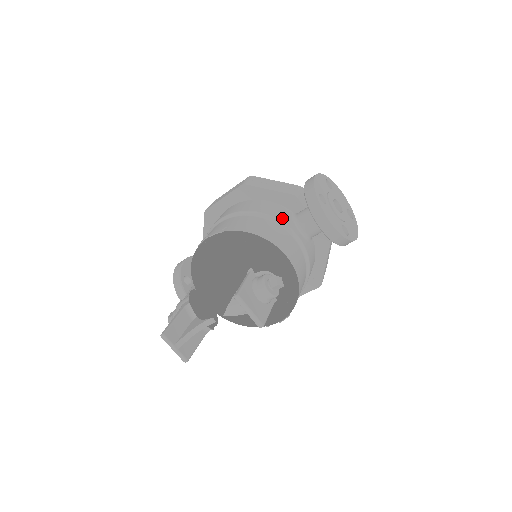
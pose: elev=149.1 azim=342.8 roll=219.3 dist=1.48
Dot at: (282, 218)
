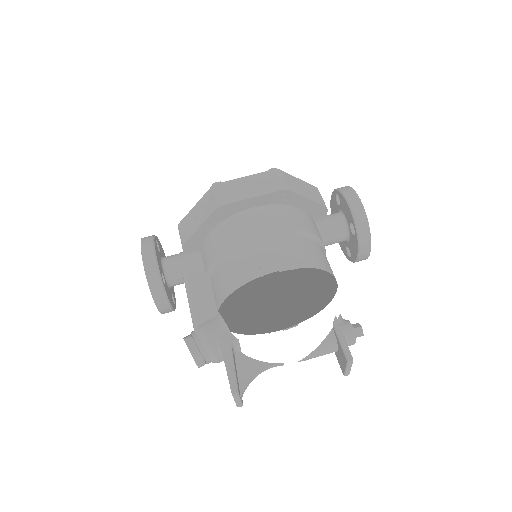
Dot at: (320, 236)
